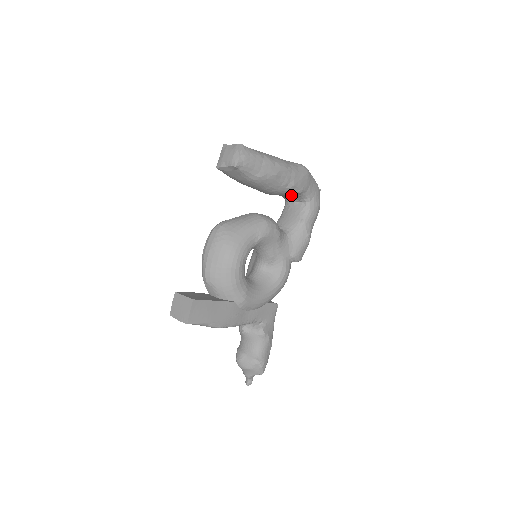
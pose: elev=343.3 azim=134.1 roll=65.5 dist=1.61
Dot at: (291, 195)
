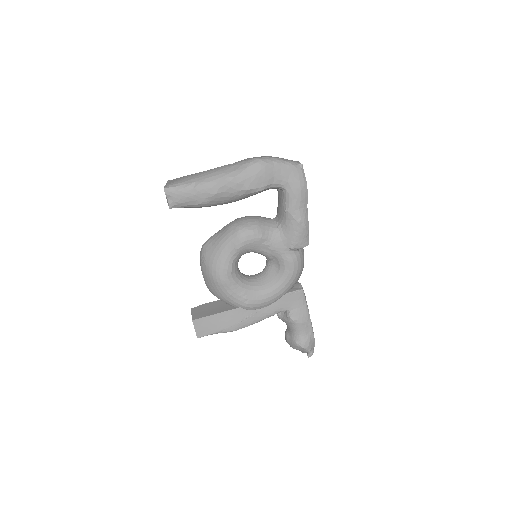
Dot at: (260, 192)
